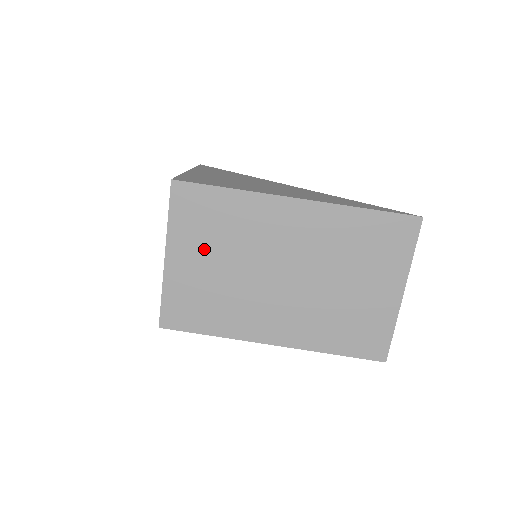
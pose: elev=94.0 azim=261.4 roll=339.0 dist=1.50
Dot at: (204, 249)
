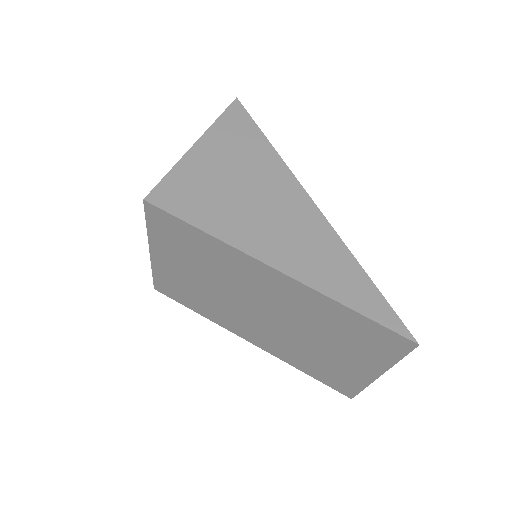
Dot at: (184, 262)
